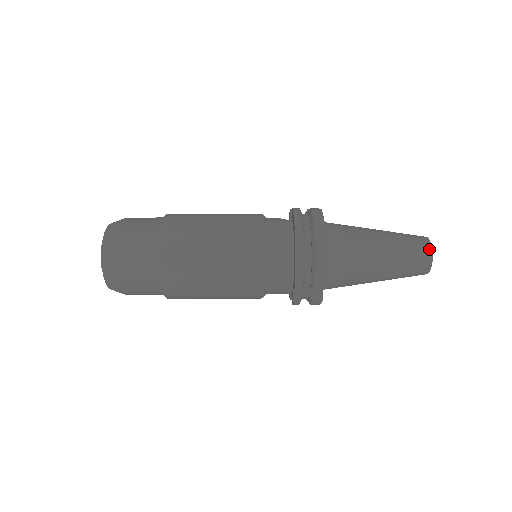
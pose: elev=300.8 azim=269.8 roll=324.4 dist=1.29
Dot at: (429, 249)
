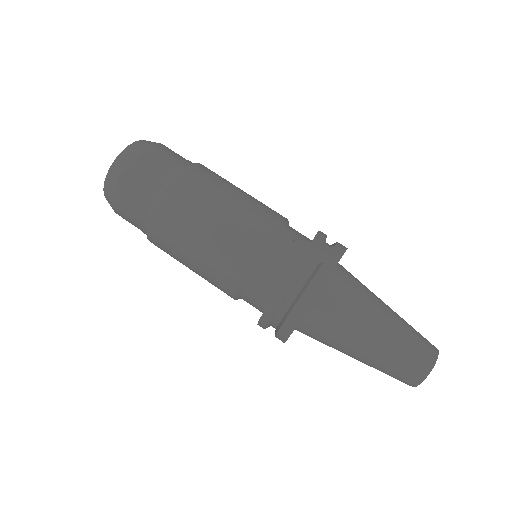
Dot at: (422, 376)
